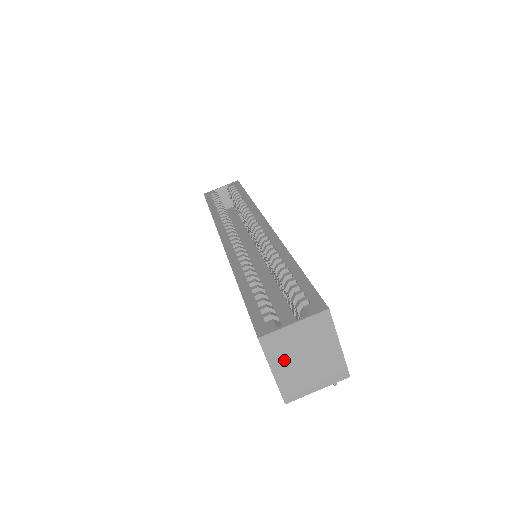
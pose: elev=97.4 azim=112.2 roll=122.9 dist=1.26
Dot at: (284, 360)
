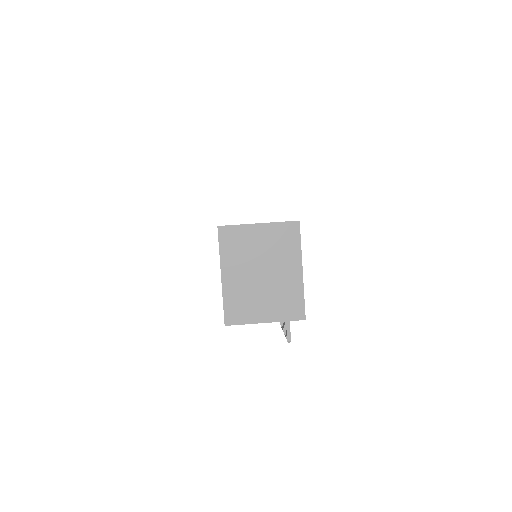
Dot at: (238, 265)
